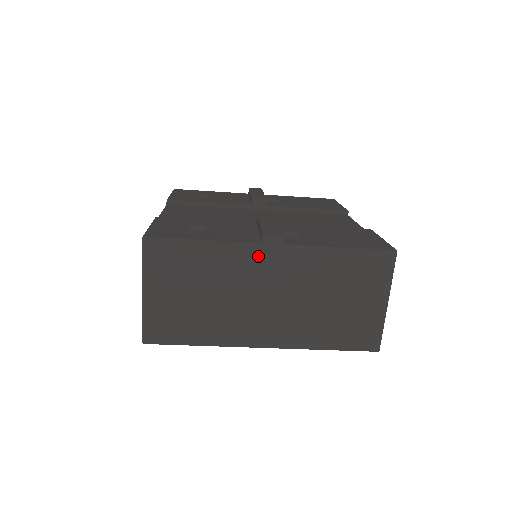
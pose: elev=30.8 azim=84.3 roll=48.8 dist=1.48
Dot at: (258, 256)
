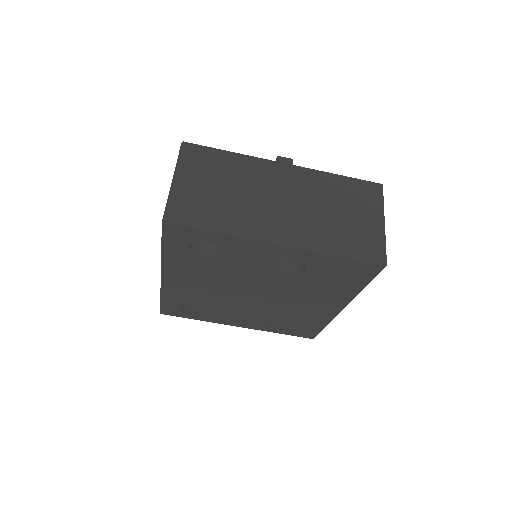
Dot at: (273, 170)
